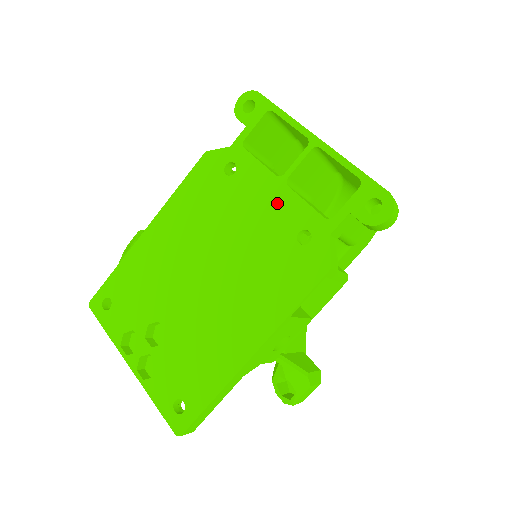
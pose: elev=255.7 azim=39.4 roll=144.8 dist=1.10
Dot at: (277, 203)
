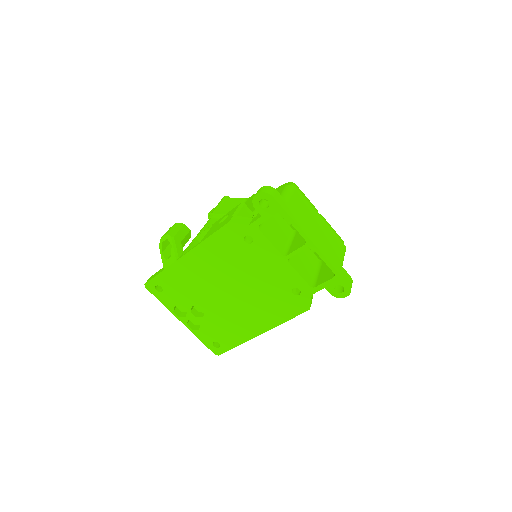
Dot at: (281, 270)
